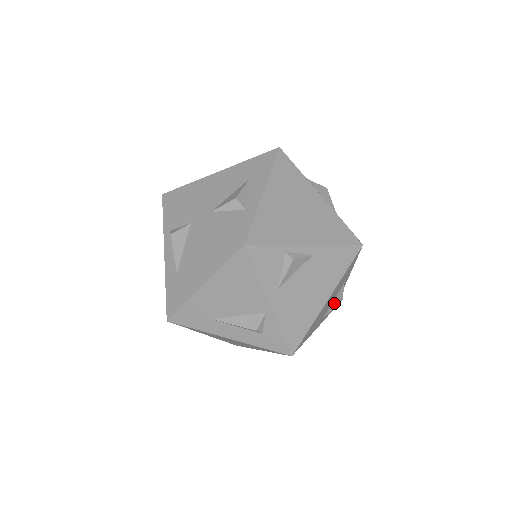
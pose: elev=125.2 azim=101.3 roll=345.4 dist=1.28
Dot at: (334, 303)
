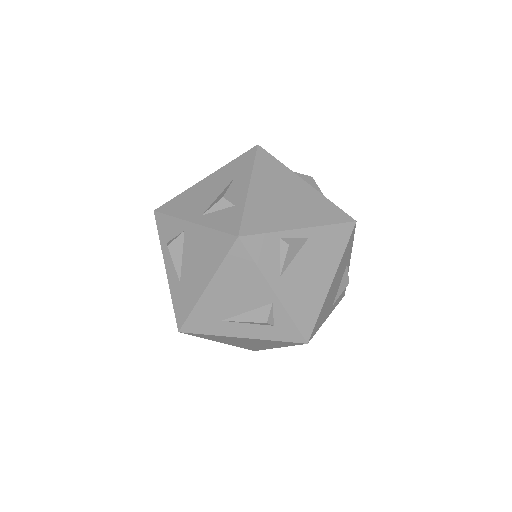
Dot at: (341, 287)
